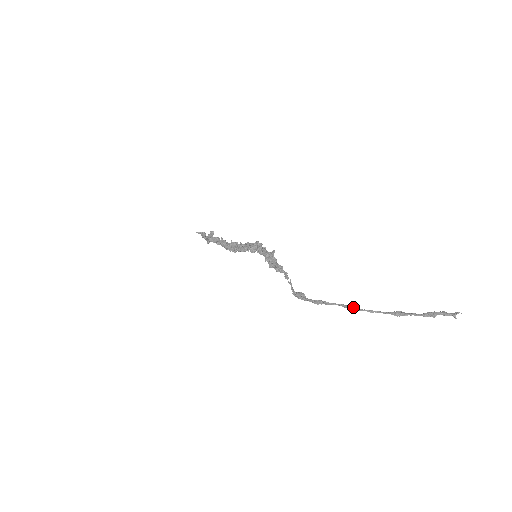
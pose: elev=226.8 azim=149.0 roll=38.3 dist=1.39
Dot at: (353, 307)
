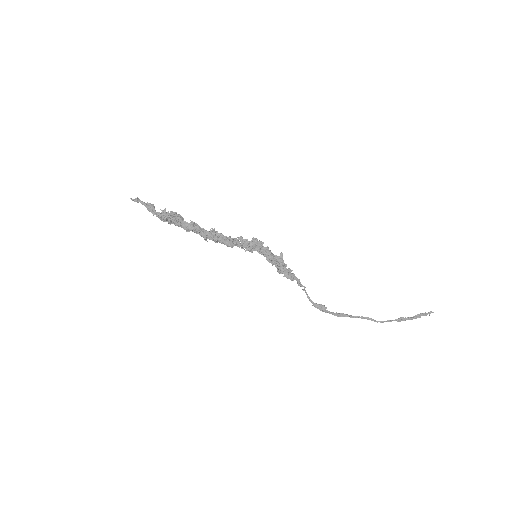
Dot at: (371, 320)
